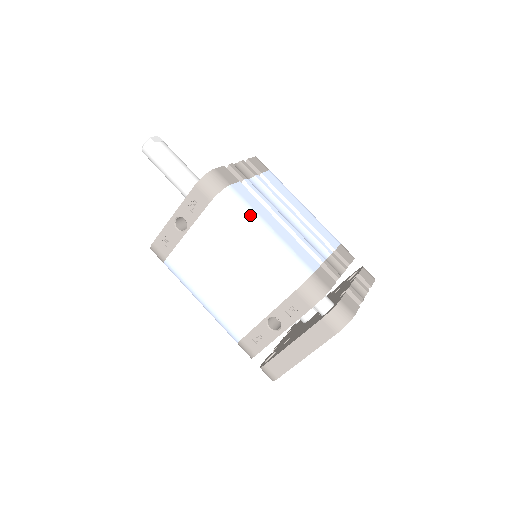
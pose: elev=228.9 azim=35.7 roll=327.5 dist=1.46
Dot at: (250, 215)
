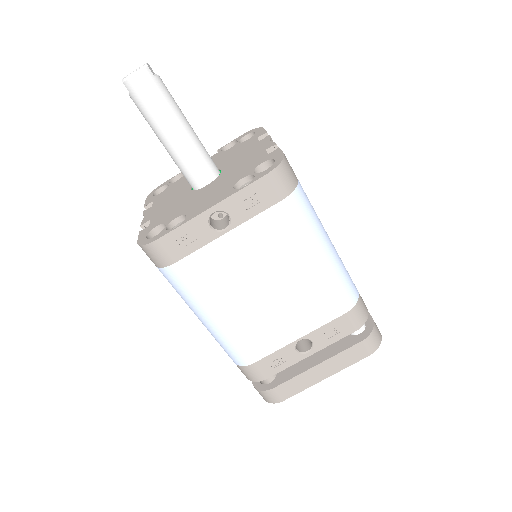
Dot at: (318, 223)
